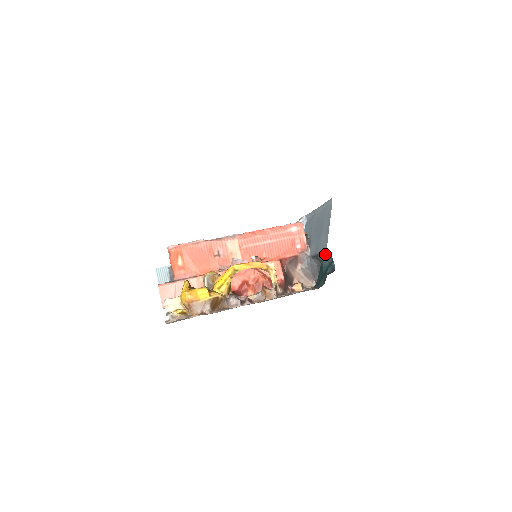
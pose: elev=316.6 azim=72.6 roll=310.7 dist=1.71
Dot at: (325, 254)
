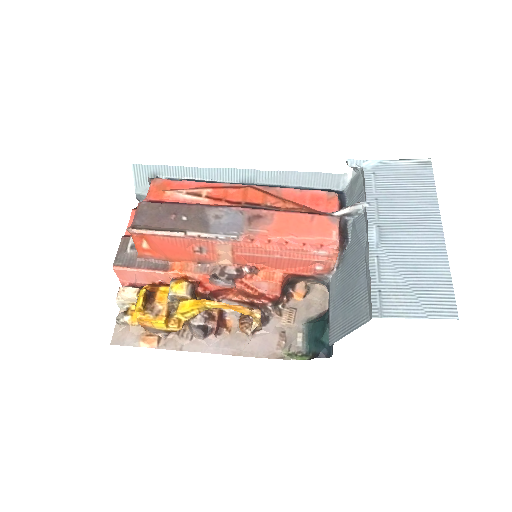
Dot at: occluded
